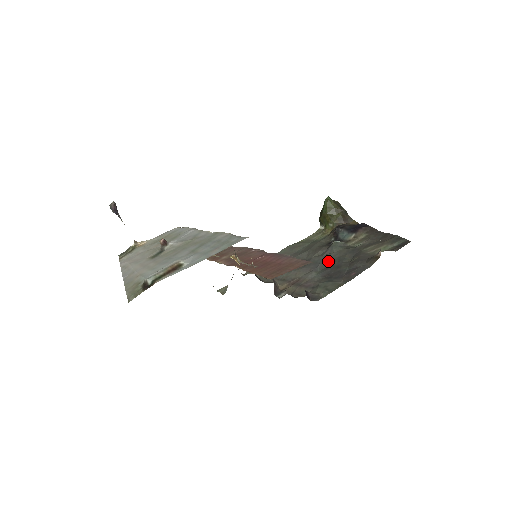
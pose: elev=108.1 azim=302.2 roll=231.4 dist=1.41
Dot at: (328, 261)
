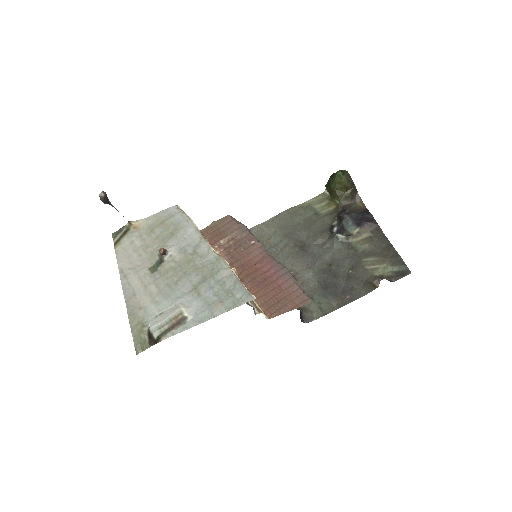
Dot at: (327, 260)
